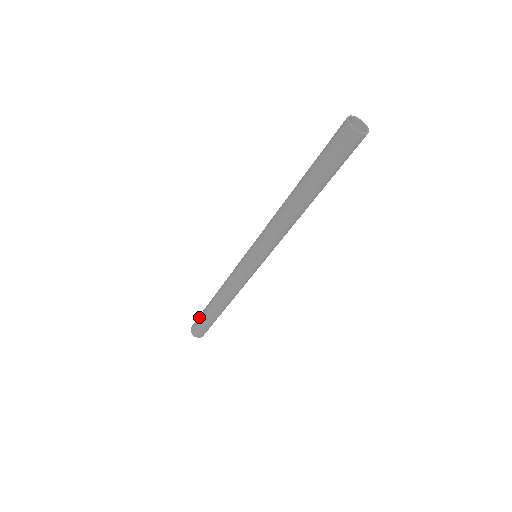
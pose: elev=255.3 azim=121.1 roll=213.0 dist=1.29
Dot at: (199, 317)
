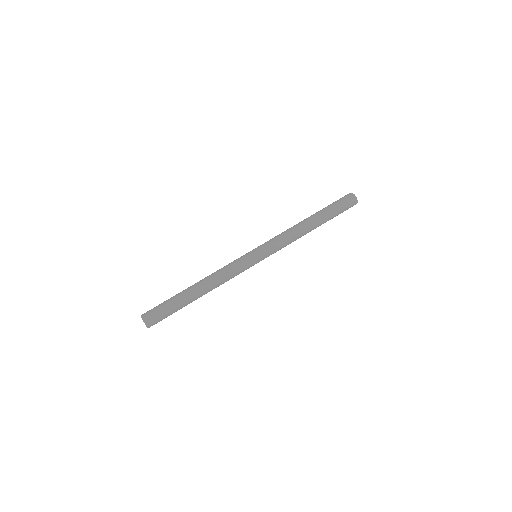
Dot at: (163, 302)
